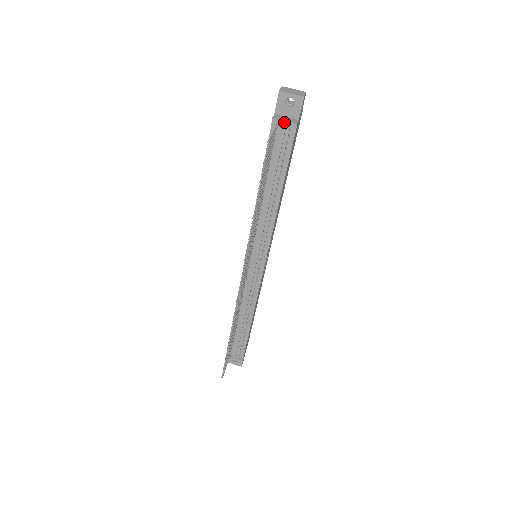
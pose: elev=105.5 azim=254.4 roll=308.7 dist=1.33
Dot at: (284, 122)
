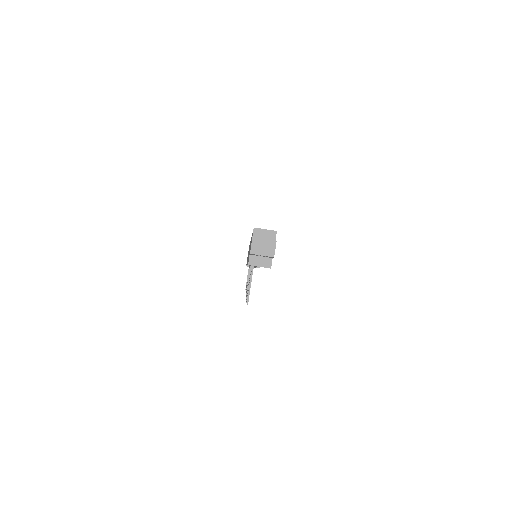
Dot at: occluded
